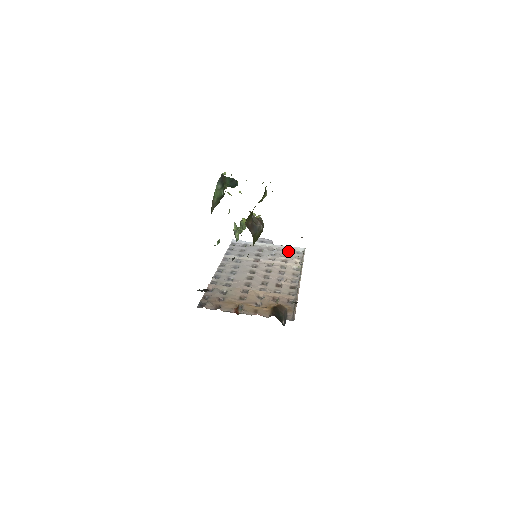
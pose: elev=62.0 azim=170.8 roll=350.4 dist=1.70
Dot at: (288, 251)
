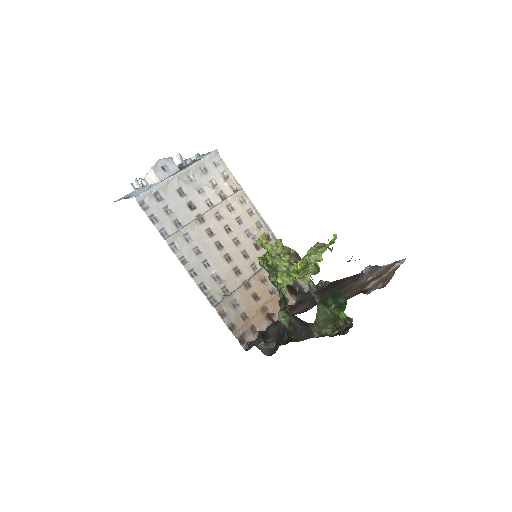
Dot at: (206, 169)
